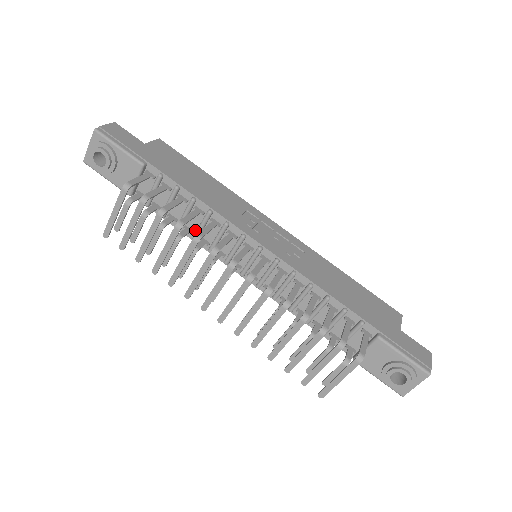
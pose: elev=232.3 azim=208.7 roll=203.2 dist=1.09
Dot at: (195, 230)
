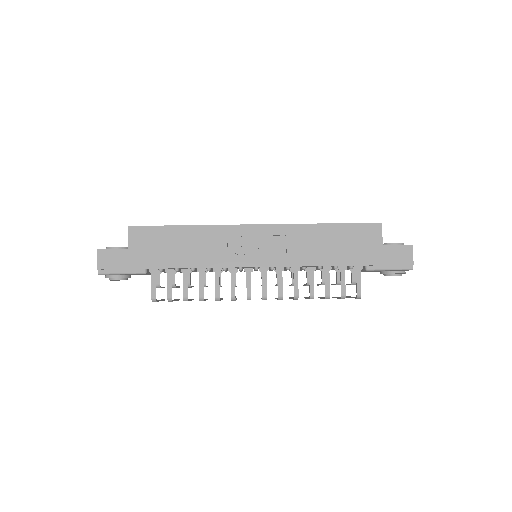
Dot at: occluded
